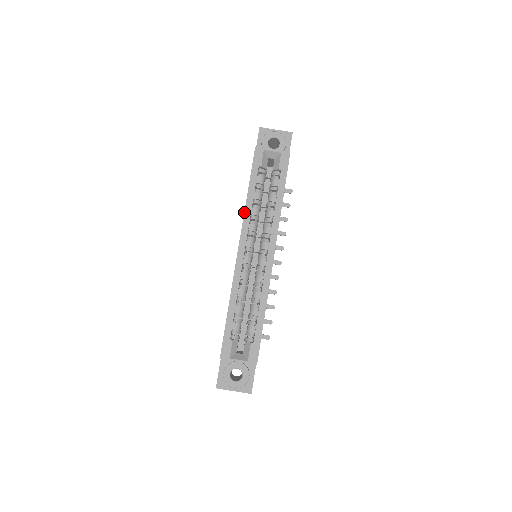
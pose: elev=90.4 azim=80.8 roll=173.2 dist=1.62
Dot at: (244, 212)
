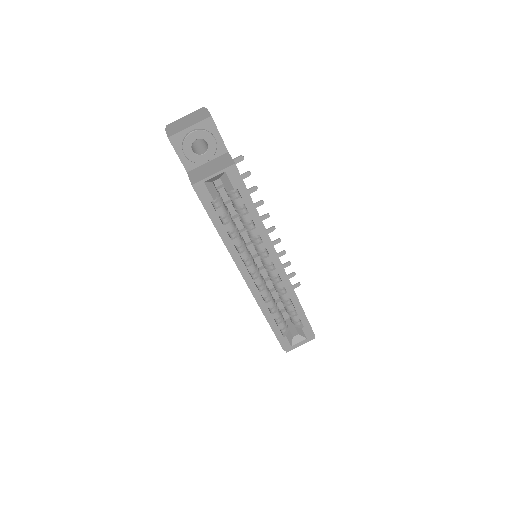
Dot at: occluded
